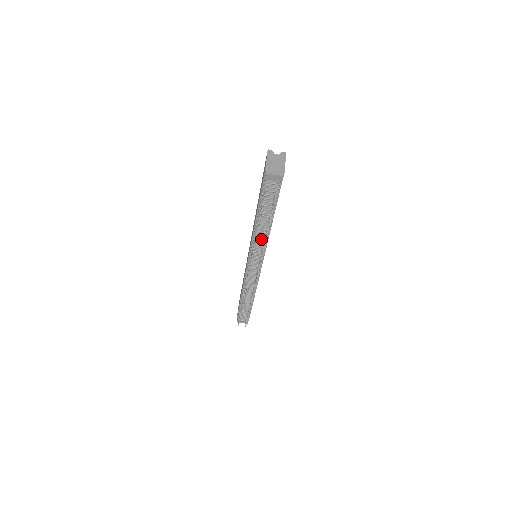
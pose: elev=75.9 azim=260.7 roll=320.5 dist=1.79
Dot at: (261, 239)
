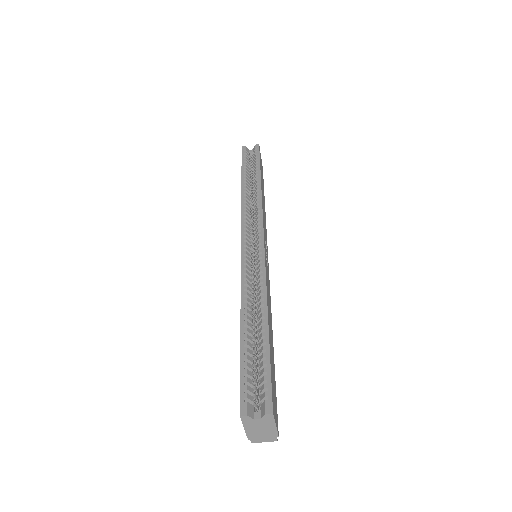
Dot at: occluded
